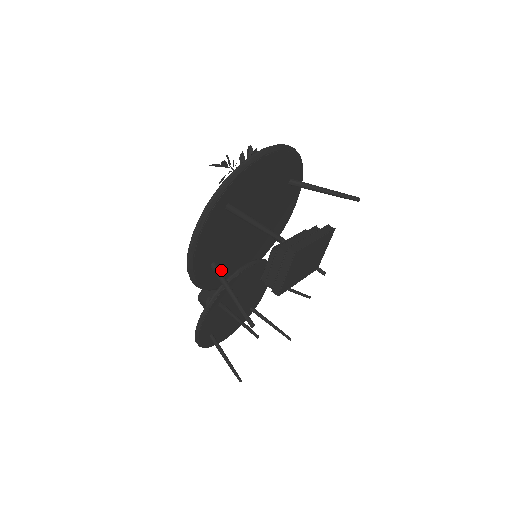
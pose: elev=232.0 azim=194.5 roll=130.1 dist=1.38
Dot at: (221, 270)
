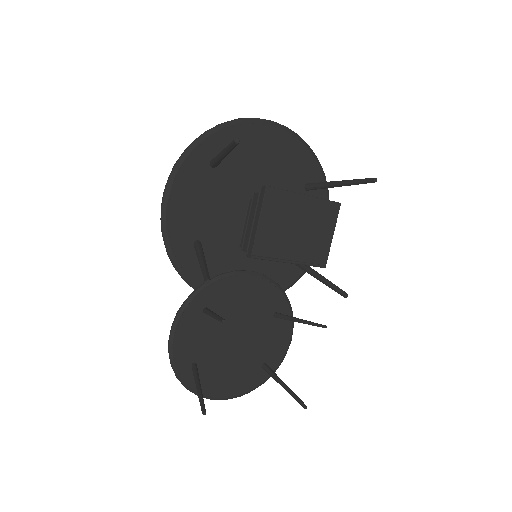
Dot at: (212, 264)
